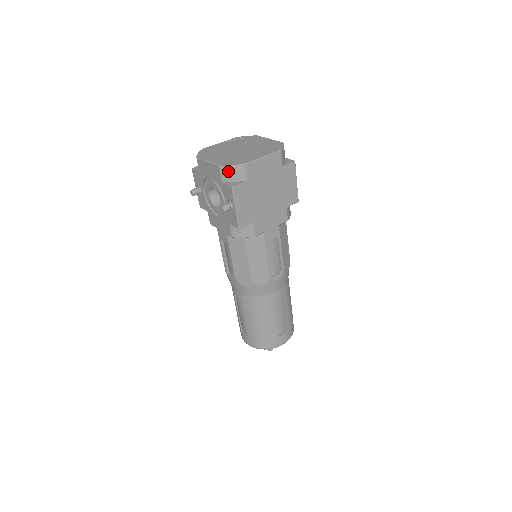
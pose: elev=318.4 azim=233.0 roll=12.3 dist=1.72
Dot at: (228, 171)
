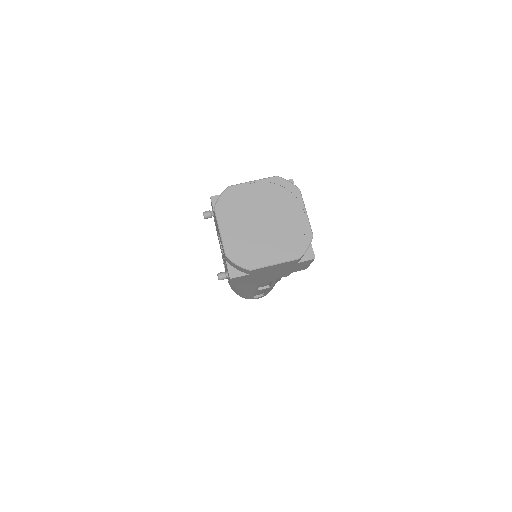
Dot at: (233, 264)
